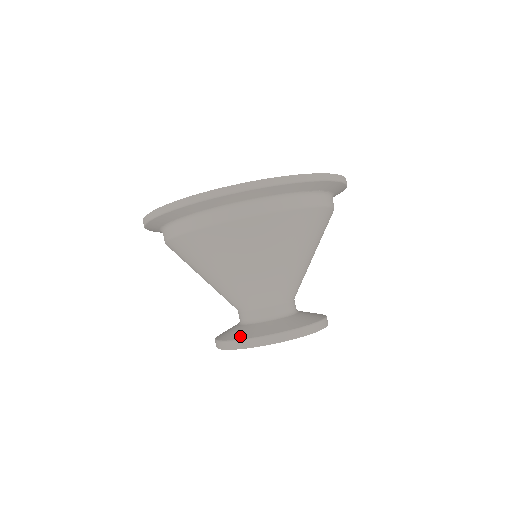
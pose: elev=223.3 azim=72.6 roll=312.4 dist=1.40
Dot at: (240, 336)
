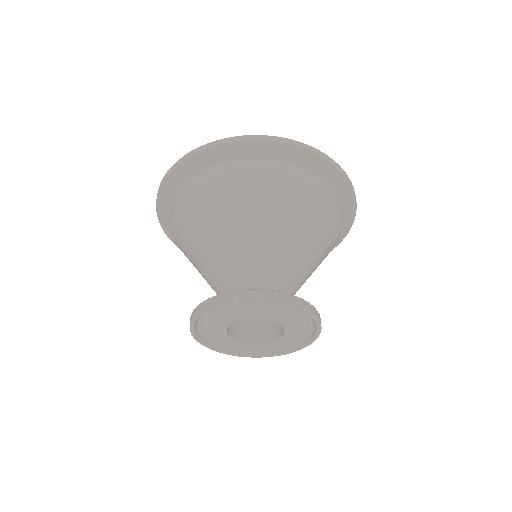
Dot at: occluded
